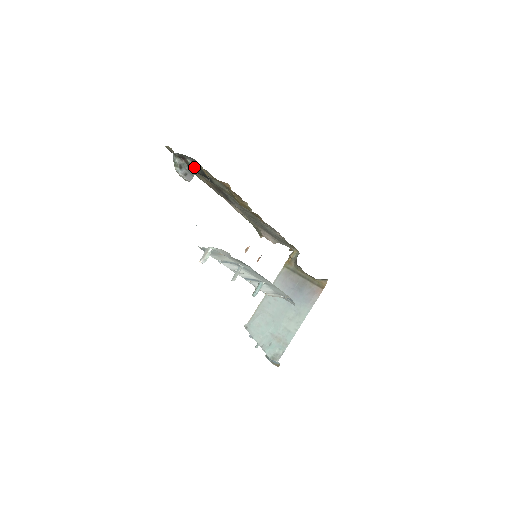
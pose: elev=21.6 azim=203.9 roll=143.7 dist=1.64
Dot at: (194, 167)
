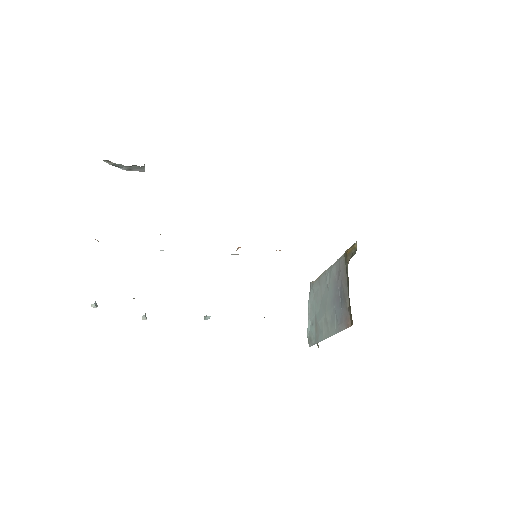
Dot at: occluded
